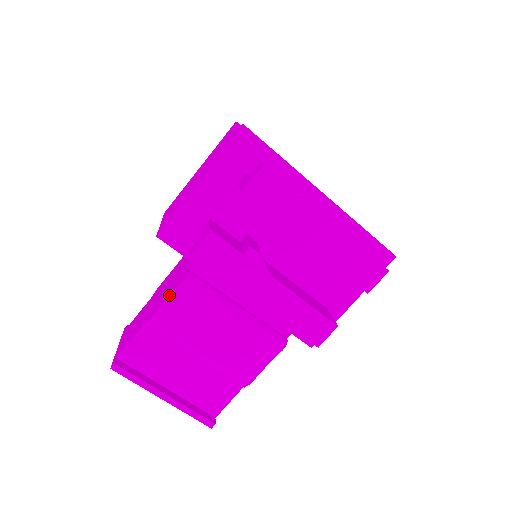
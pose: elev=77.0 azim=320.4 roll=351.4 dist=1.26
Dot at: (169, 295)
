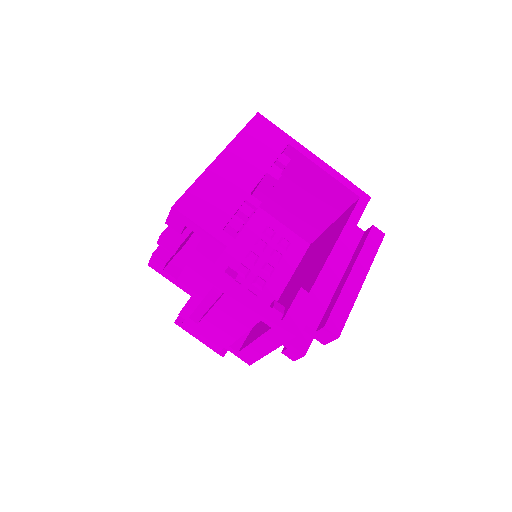
Dot at: occluded
